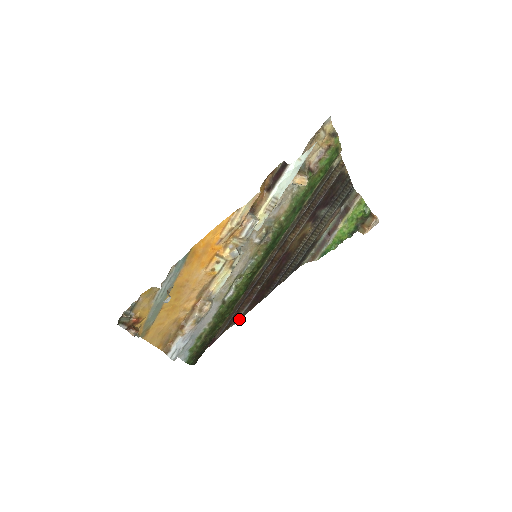
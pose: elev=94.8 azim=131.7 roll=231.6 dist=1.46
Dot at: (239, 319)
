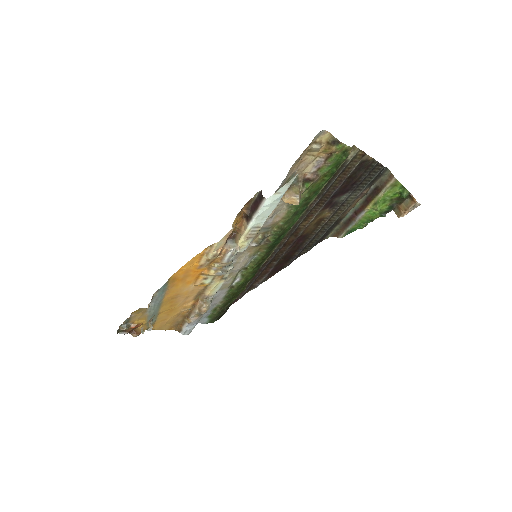
Dot at: occluded
